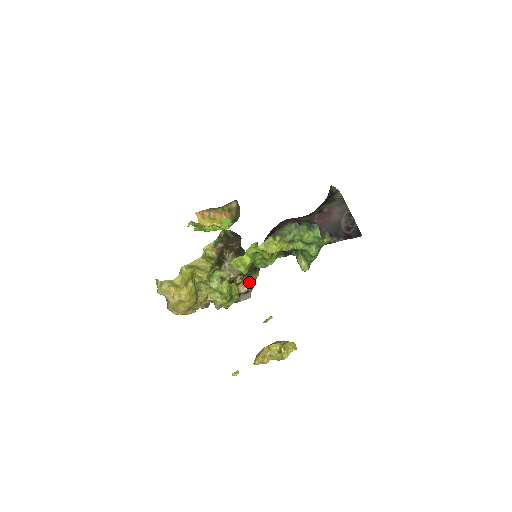
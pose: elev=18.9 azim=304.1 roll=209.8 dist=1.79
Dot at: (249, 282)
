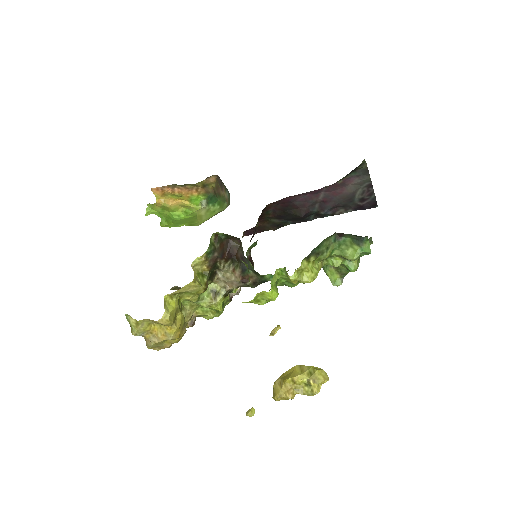
Dot at: occluded
